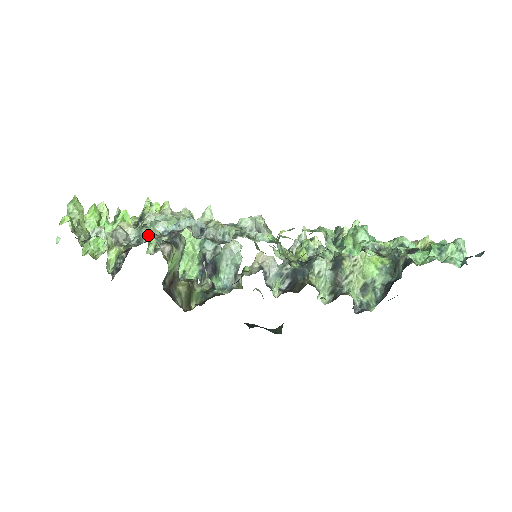
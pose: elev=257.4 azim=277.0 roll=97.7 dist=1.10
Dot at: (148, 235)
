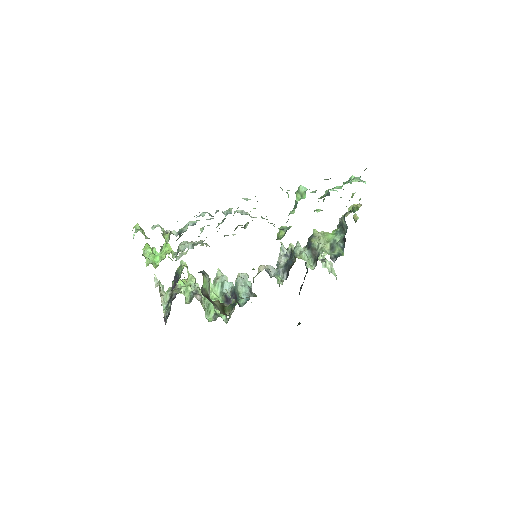
Dot at: (184, 229)
